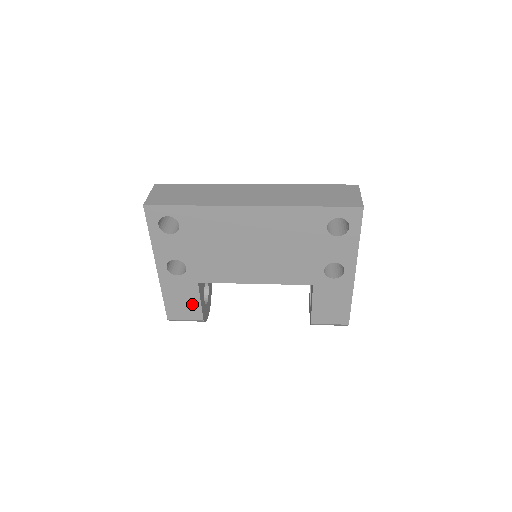
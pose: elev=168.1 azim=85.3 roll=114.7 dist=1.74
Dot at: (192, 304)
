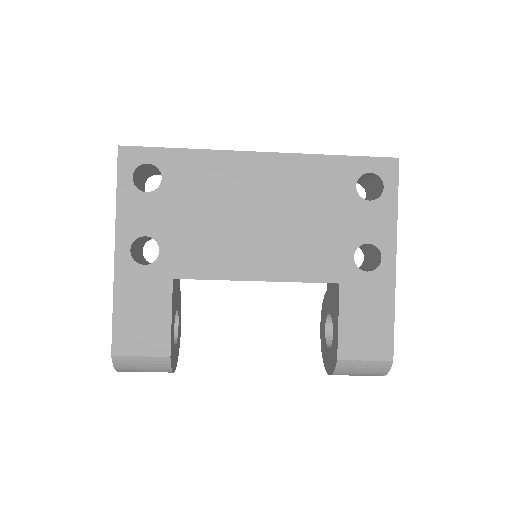
Dot at: (157, 322)
